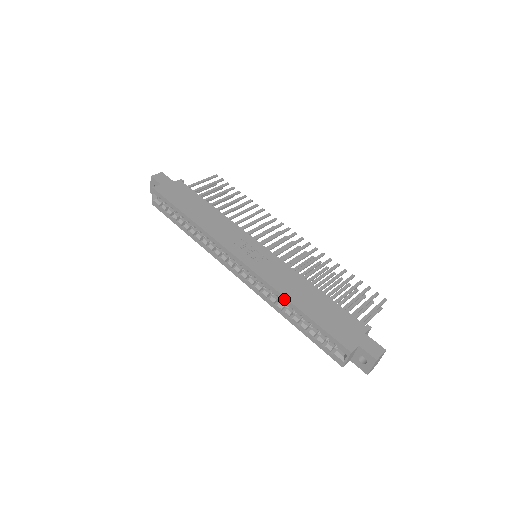
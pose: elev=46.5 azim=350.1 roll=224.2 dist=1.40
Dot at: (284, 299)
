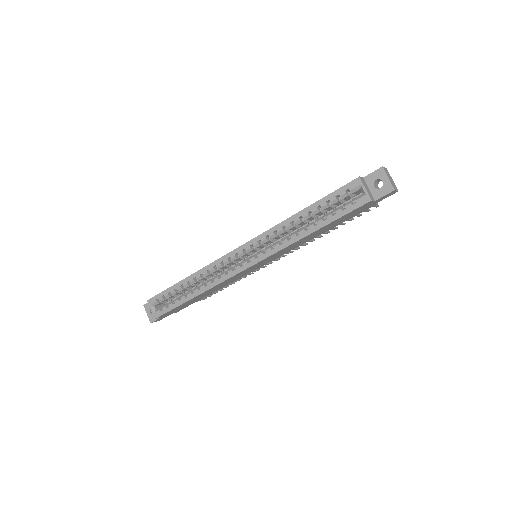
Dot at: (288, 221)
